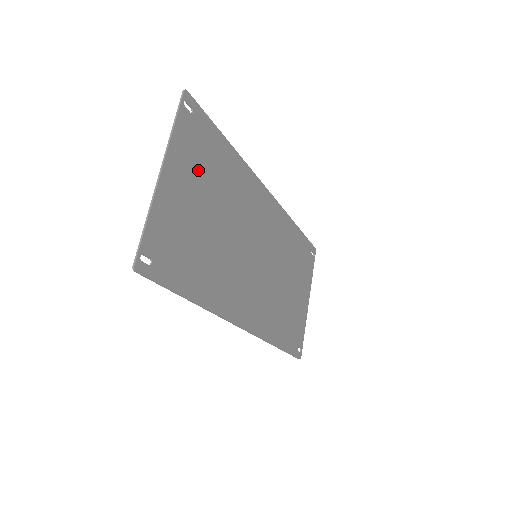
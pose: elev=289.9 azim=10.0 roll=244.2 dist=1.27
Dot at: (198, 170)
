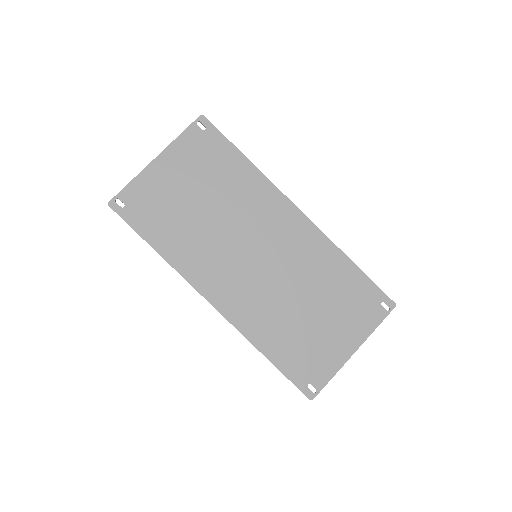
Dot at: (196, 167)
